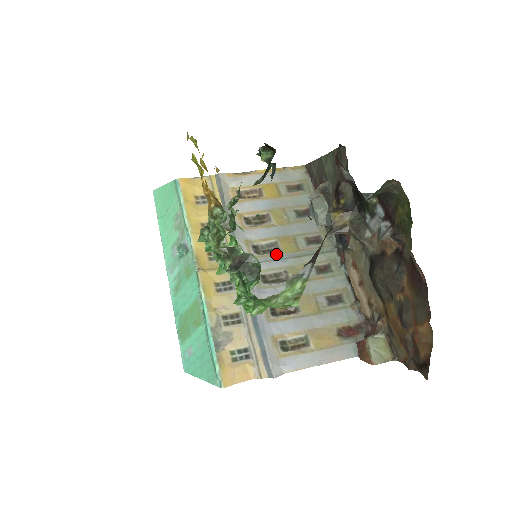
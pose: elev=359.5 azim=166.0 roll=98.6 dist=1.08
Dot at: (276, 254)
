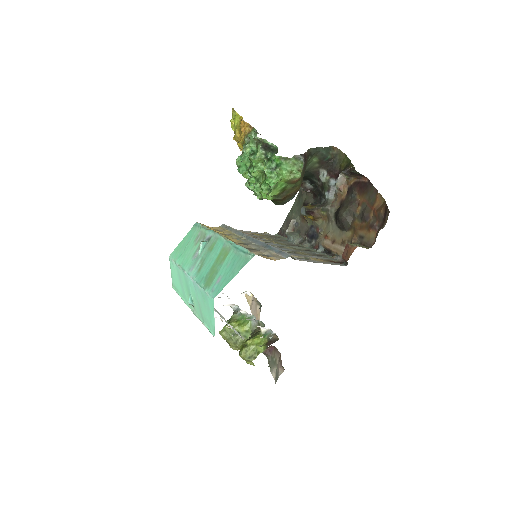
Dot at: occluded
